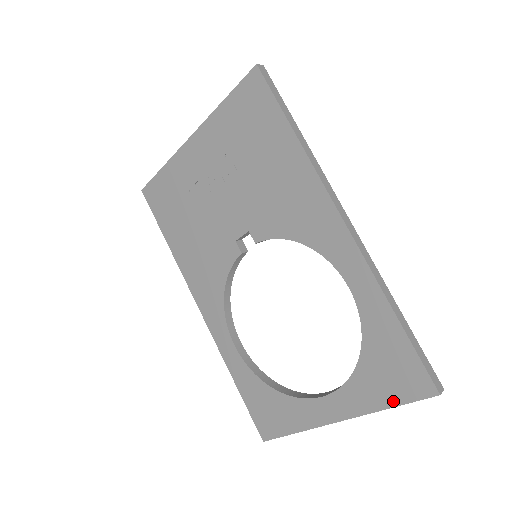
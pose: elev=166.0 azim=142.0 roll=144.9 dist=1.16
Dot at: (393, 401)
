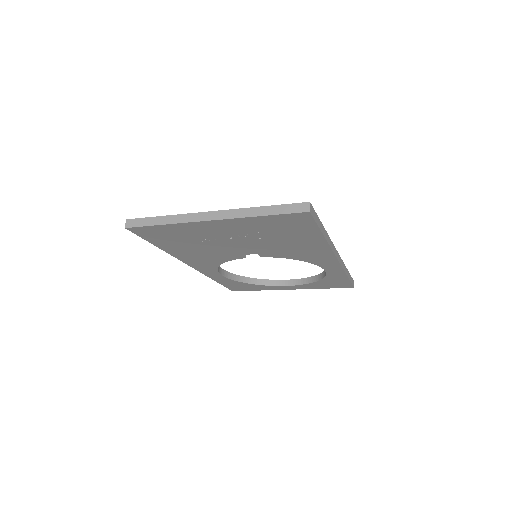
Dot at: (328, 288)
